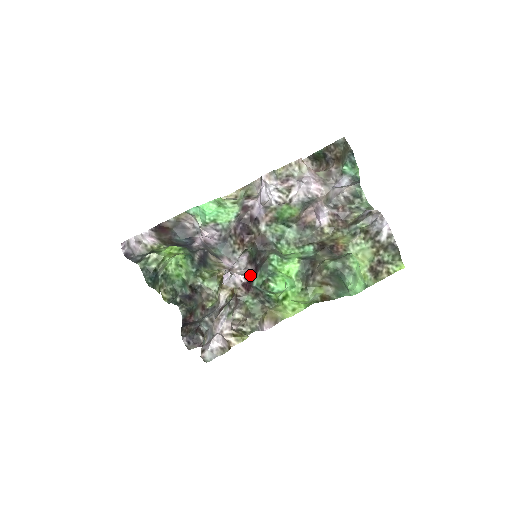
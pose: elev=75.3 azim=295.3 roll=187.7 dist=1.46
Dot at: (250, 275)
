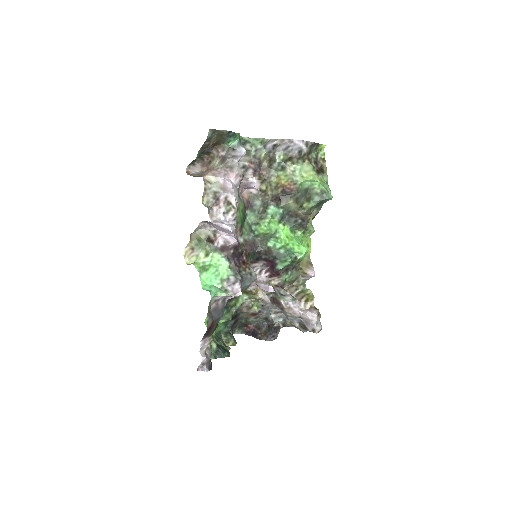
Dot at: (265, 267)
